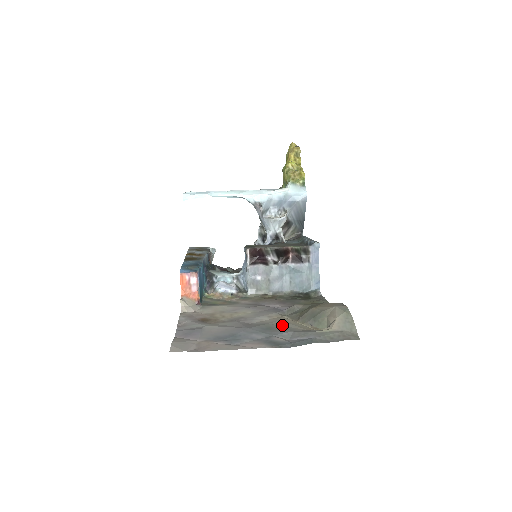
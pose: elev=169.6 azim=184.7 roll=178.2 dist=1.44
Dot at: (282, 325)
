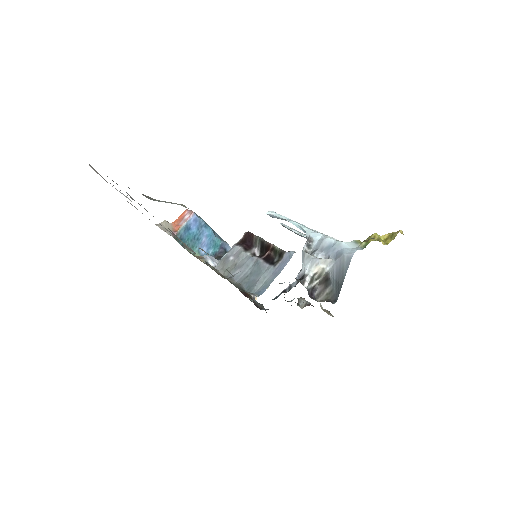
Dot at: occluded
